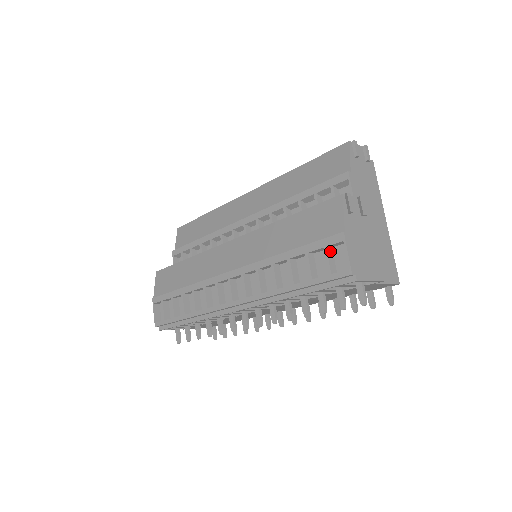
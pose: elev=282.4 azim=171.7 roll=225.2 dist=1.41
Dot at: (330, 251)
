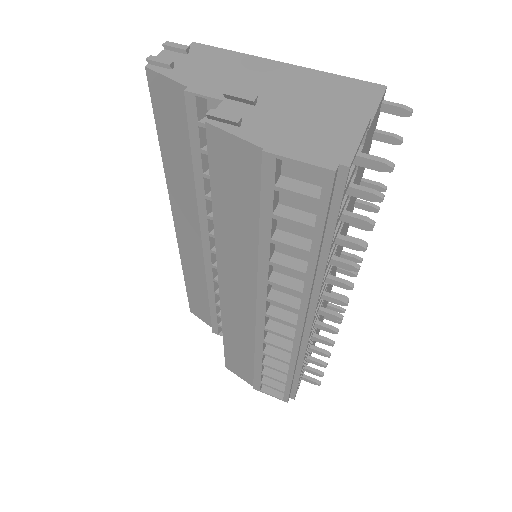
Dot at: (284, 182)
